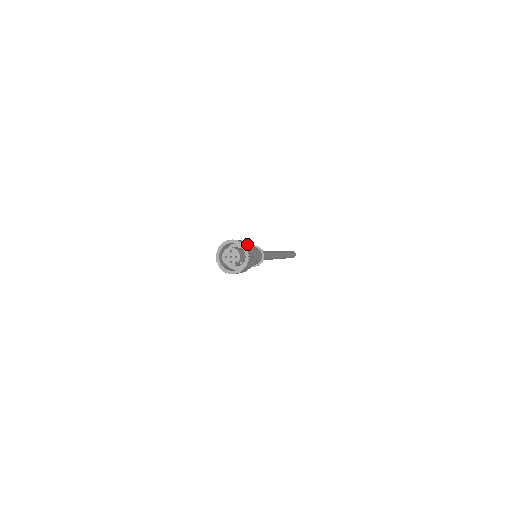
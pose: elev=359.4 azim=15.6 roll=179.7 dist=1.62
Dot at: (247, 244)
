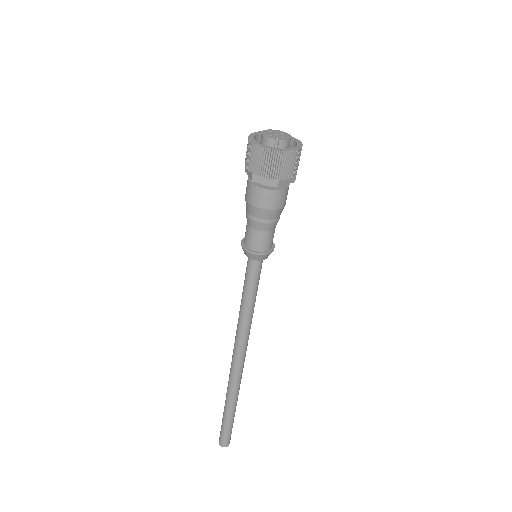
Dot at: occluded
